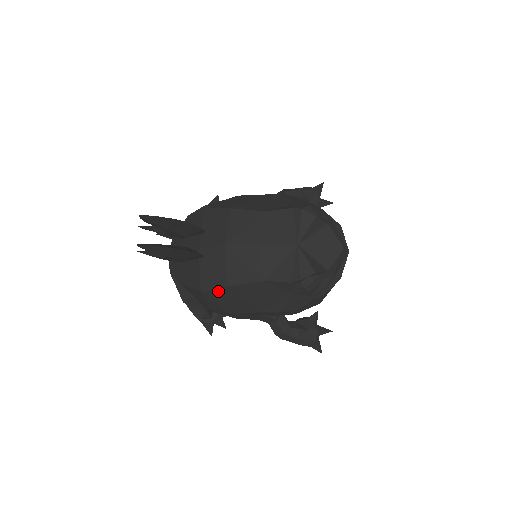
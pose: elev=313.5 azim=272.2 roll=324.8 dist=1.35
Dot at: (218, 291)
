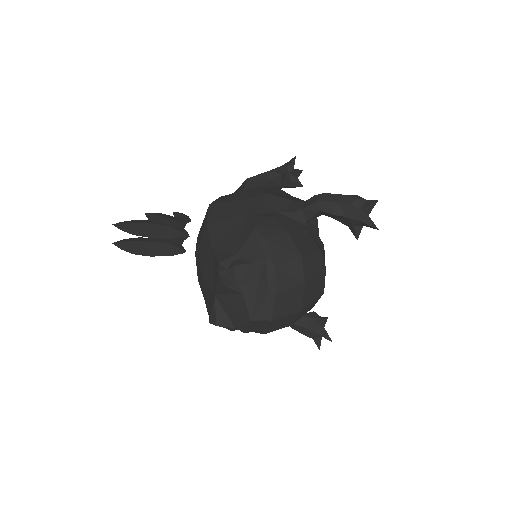
Dot at: occluded
